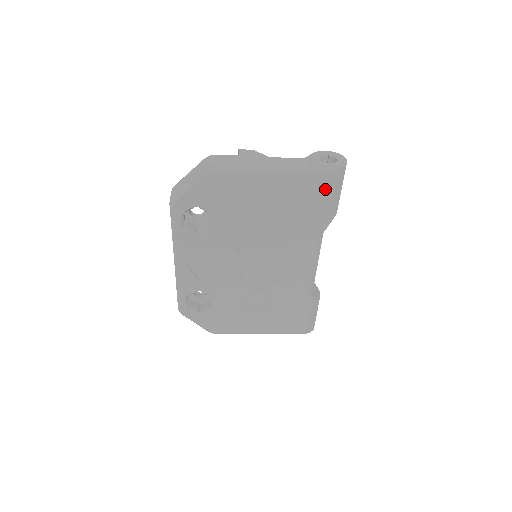
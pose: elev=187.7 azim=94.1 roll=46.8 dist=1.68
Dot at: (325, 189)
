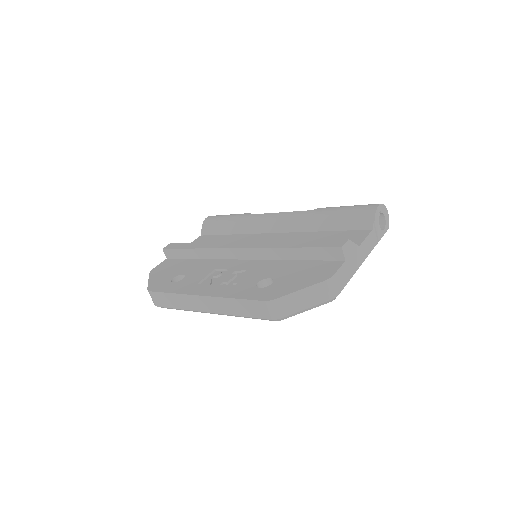
Dot at: occluded
